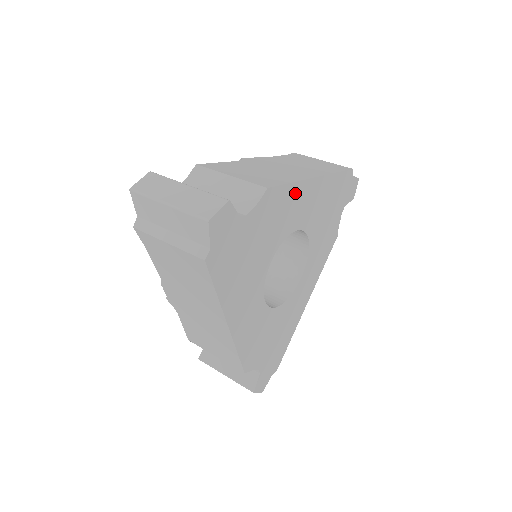
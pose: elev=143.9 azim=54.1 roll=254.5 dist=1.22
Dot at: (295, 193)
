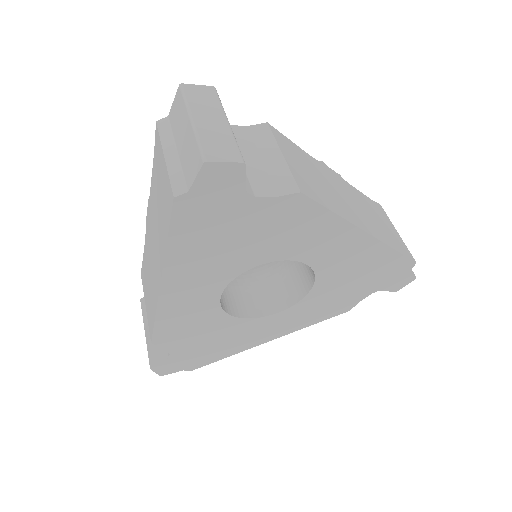
Dot at: (331, 226)
